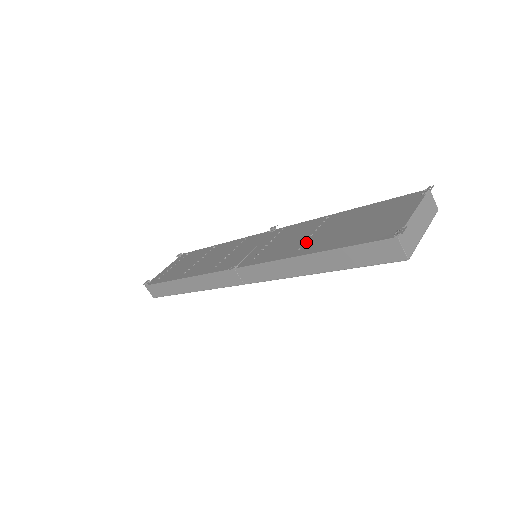
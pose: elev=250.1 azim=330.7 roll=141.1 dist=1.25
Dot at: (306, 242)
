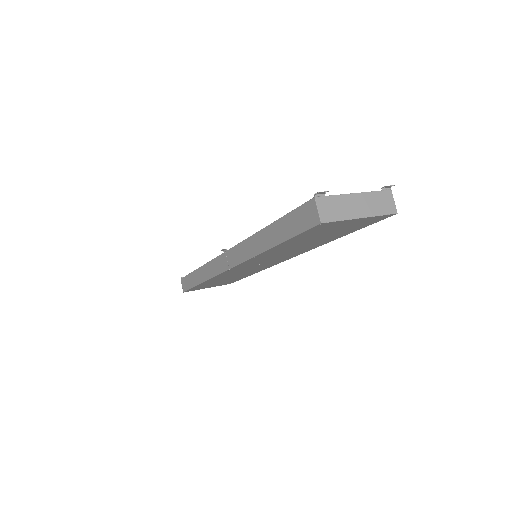
Dot at: occluded
